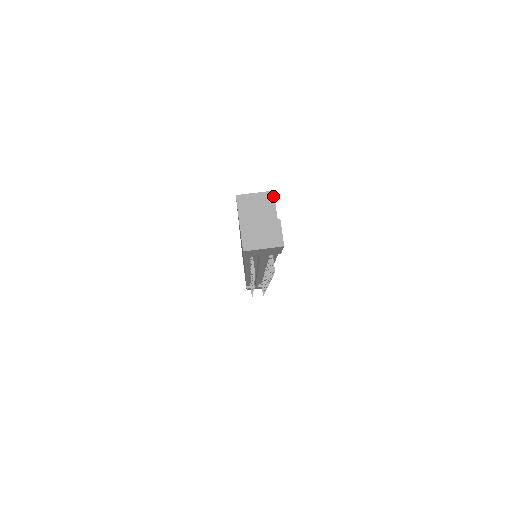
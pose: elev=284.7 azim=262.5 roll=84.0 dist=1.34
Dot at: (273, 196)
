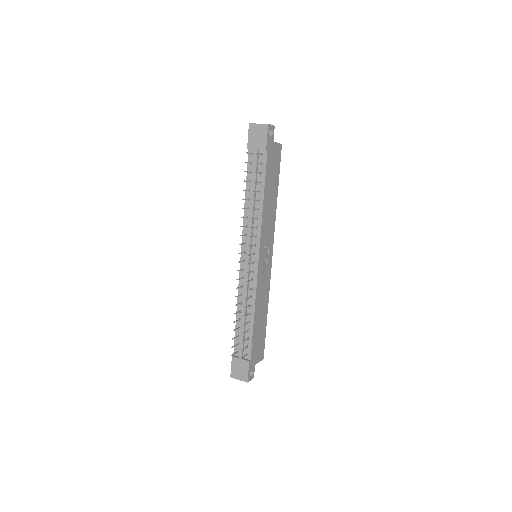
Dot at: (280, 144)
